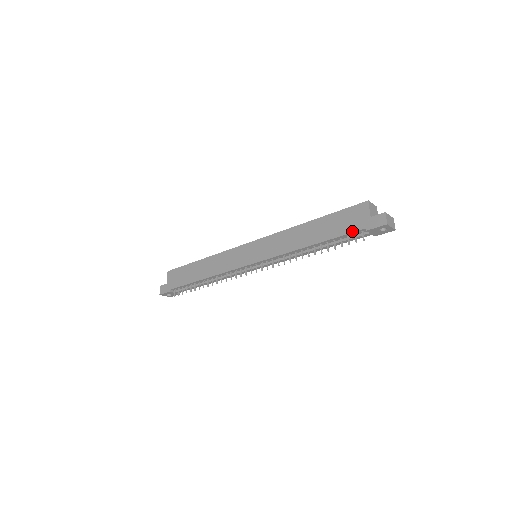
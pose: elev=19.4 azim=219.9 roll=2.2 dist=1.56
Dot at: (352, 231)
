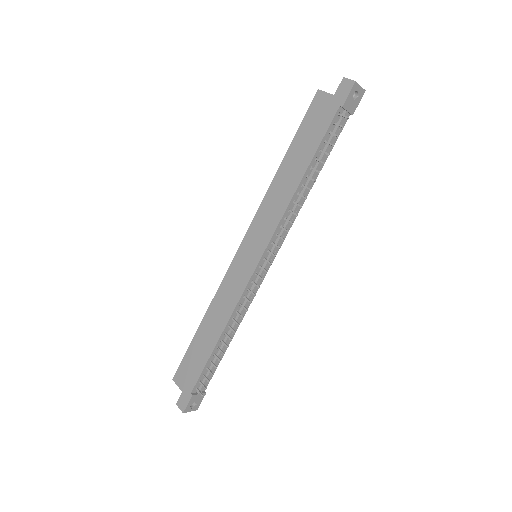
Dot at: (329, 122)
